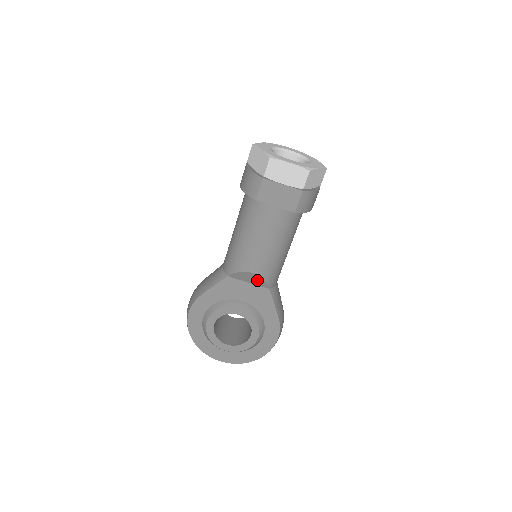
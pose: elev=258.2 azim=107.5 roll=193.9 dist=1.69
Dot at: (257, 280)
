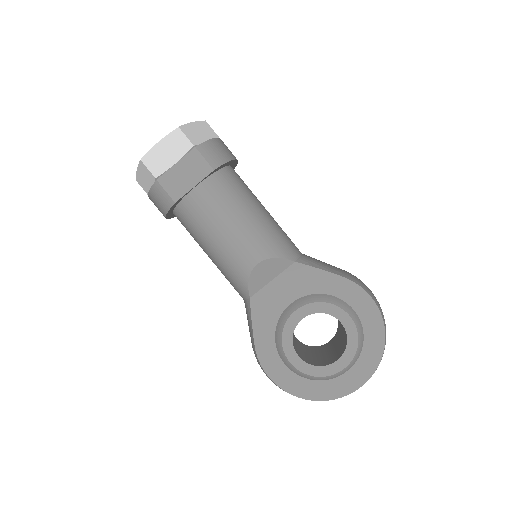
Dot at: (273, 267)
